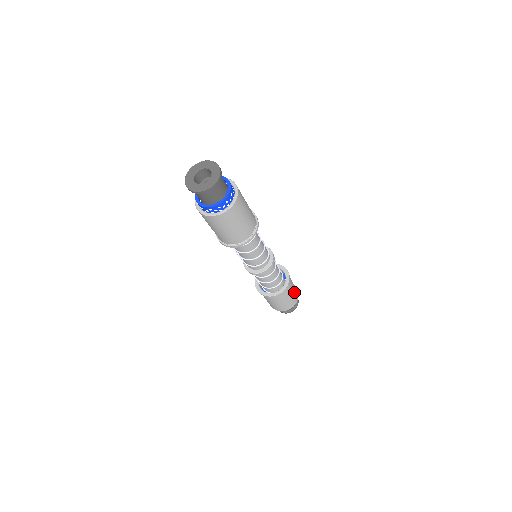
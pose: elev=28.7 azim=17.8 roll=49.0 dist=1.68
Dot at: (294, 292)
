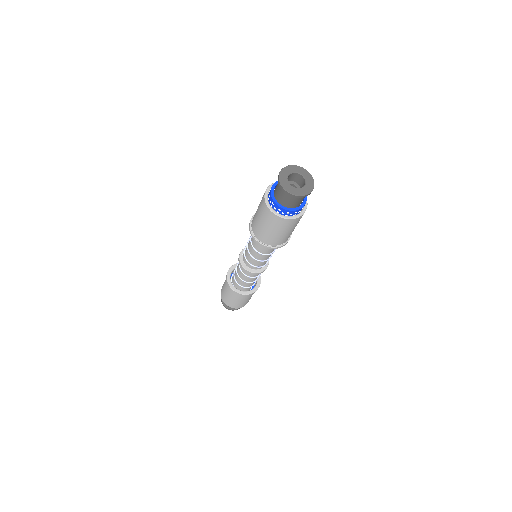
Dot at: (246, 301)
